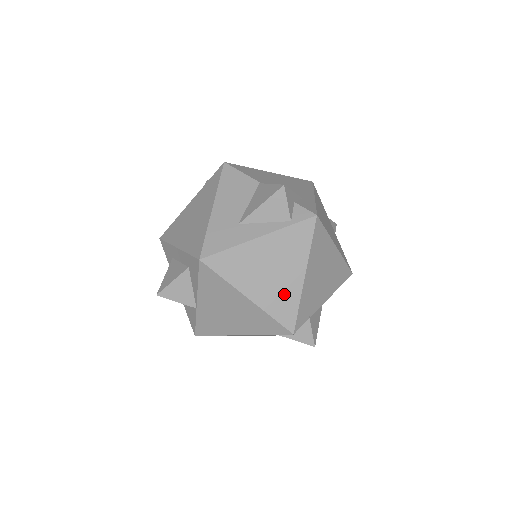
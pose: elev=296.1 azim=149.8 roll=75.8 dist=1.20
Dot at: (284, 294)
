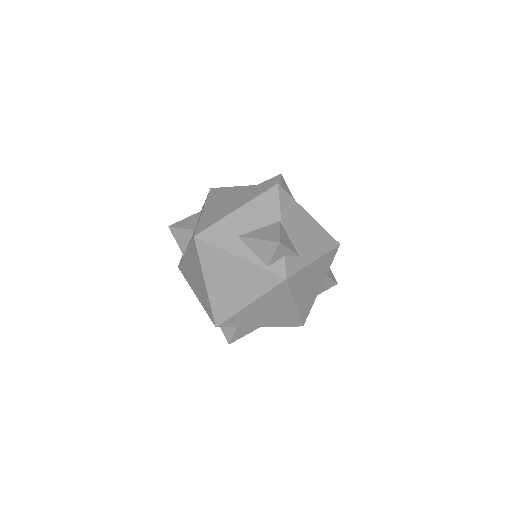
Dot at: (228, 302)
